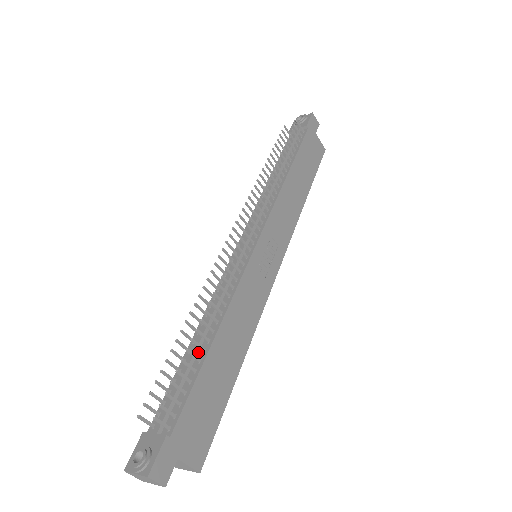
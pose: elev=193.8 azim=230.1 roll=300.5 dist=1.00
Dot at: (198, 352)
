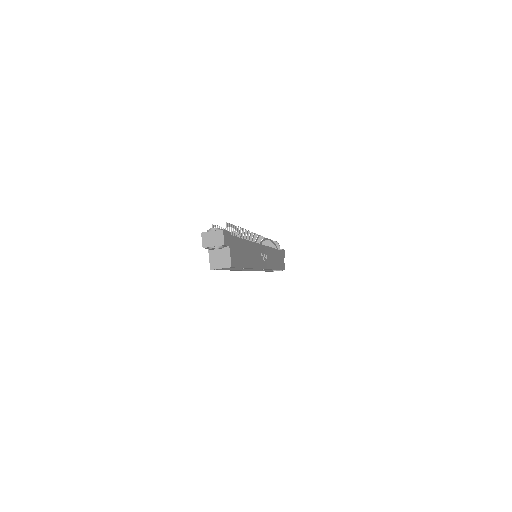
Dot at: occluded
